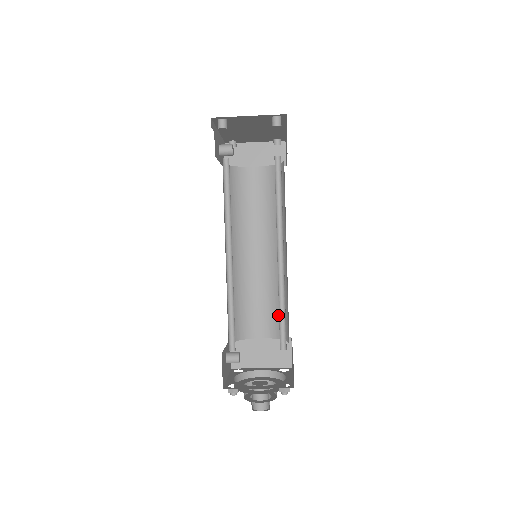
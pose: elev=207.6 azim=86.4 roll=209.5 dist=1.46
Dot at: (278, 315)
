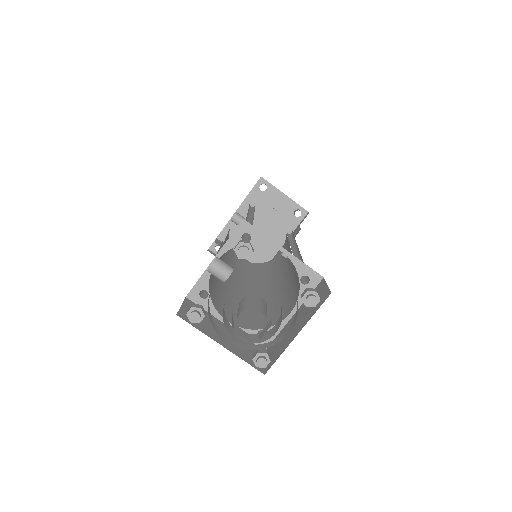
Dot at: (258, 315)
